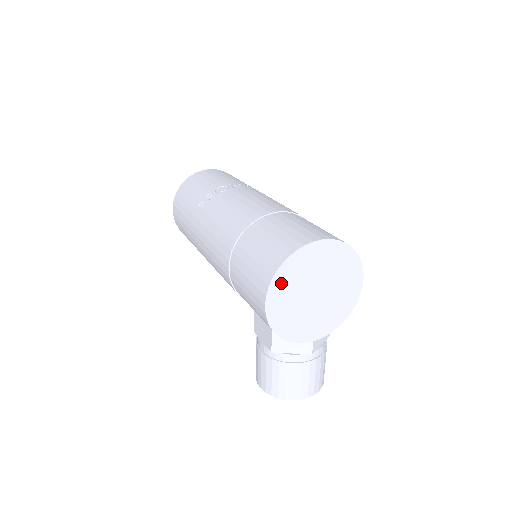
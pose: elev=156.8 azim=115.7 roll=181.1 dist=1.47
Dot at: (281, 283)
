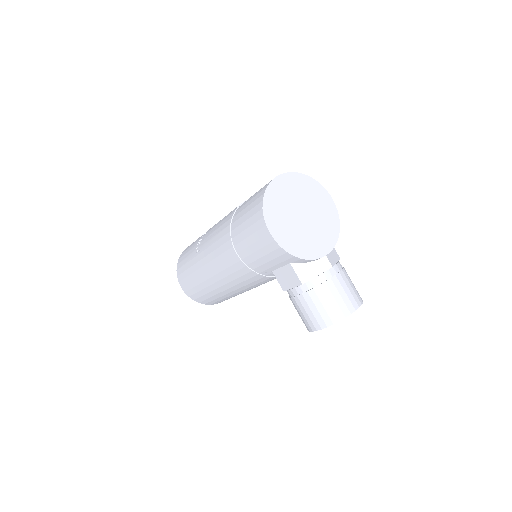
Dot at: (271, 213)
